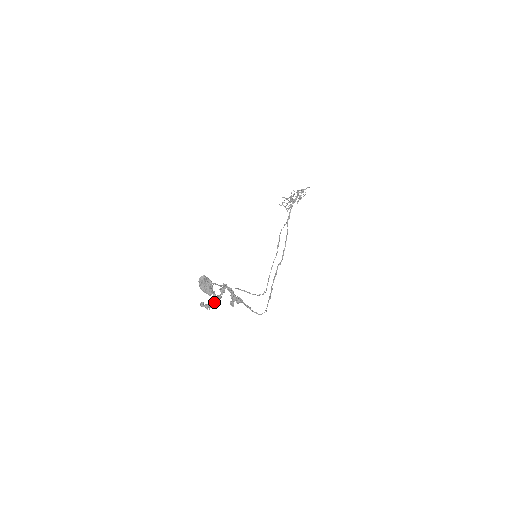
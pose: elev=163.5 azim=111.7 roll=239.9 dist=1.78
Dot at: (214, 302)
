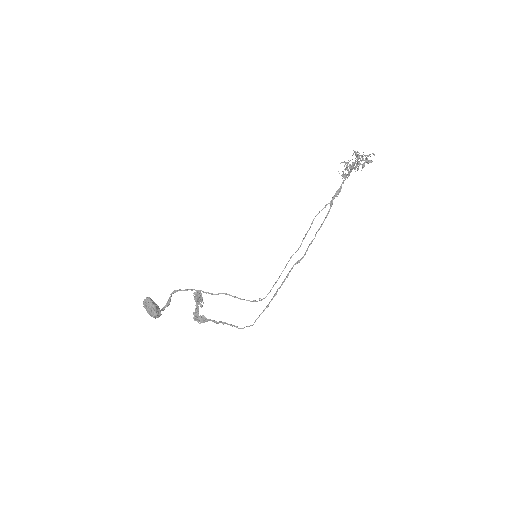
Dot at: occluded
